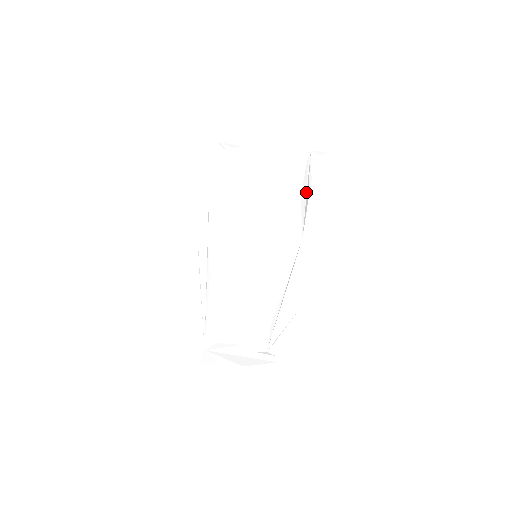
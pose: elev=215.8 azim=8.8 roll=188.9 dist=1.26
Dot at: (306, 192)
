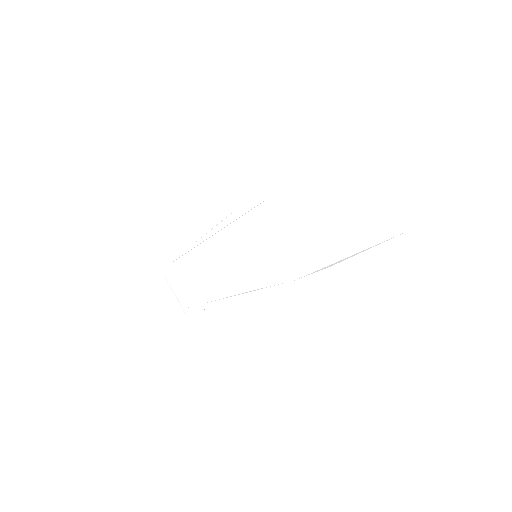
Dot at: (350, 255)
